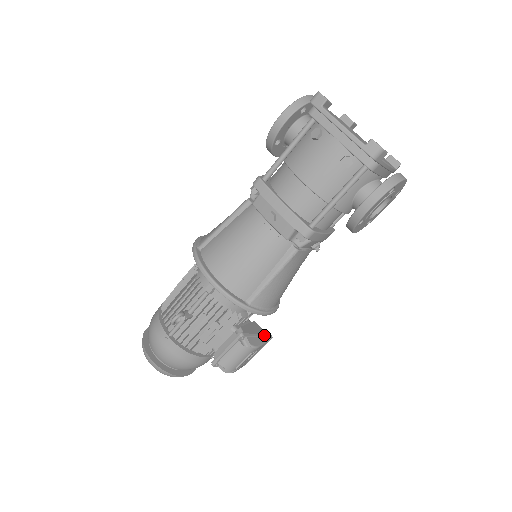
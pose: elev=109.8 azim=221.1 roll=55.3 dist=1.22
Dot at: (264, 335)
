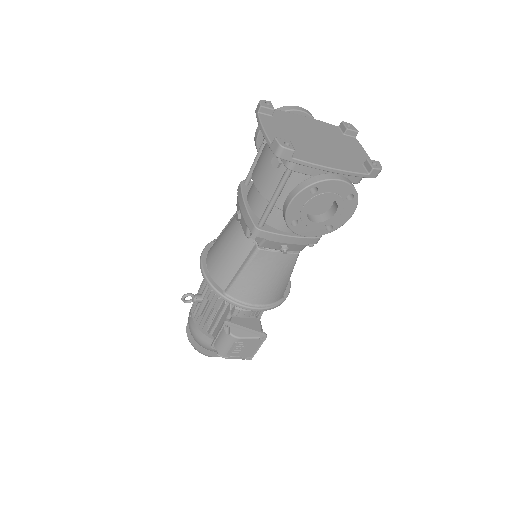
Dot at: (255, 331)
